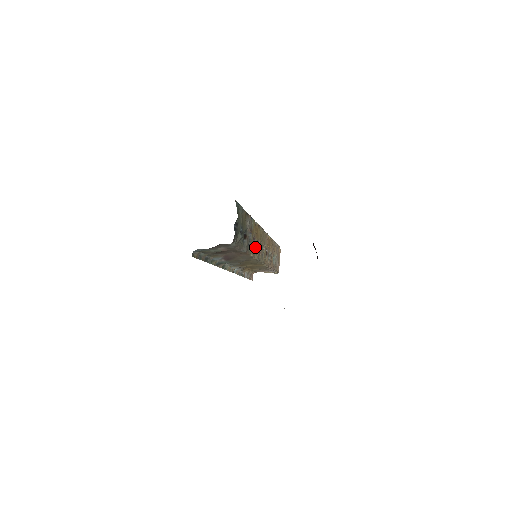
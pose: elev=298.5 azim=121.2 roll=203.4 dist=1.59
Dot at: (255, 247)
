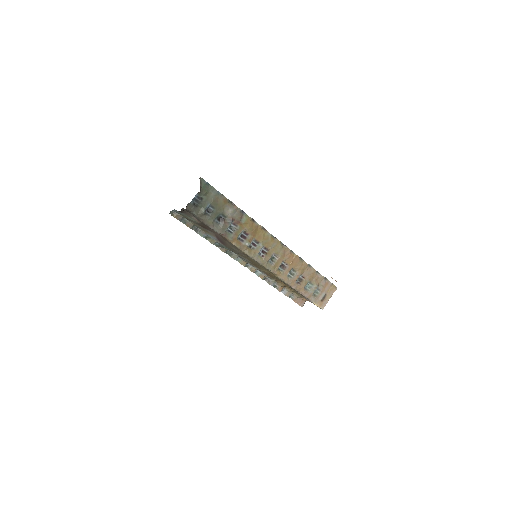
Dot at: (246, 242)
